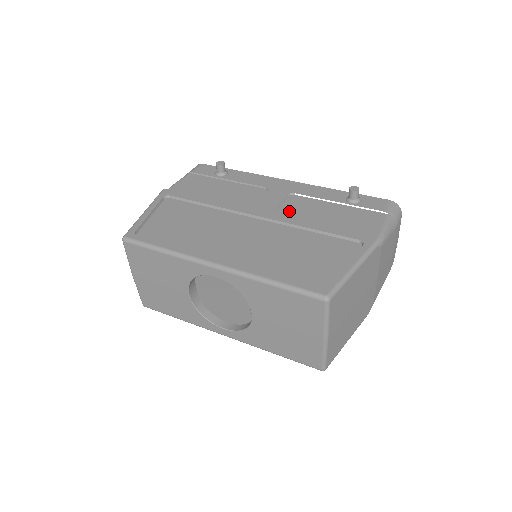
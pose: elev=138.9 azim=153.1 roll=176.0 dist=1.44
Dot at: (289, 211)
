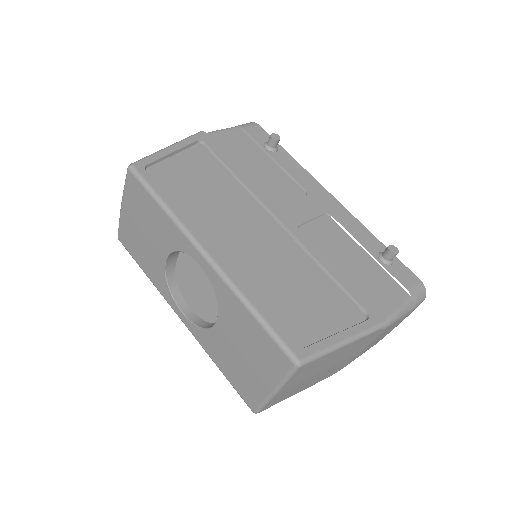
Dot at: (315, 233)
